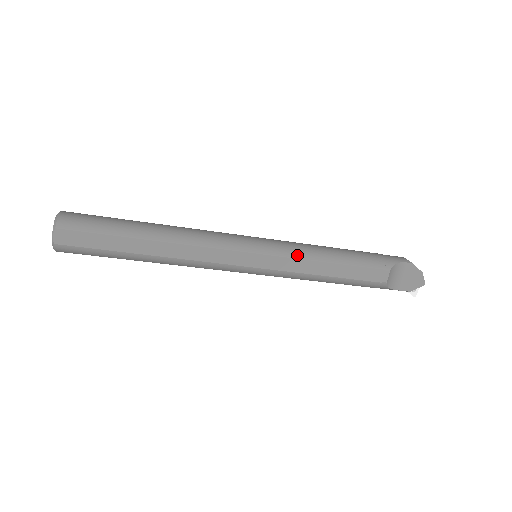
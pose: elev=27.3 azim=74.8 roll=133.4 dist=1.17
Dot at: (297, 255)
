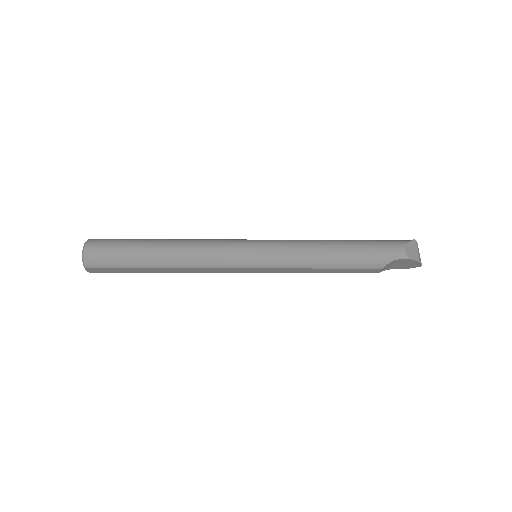
Dot at: (290, 266)
